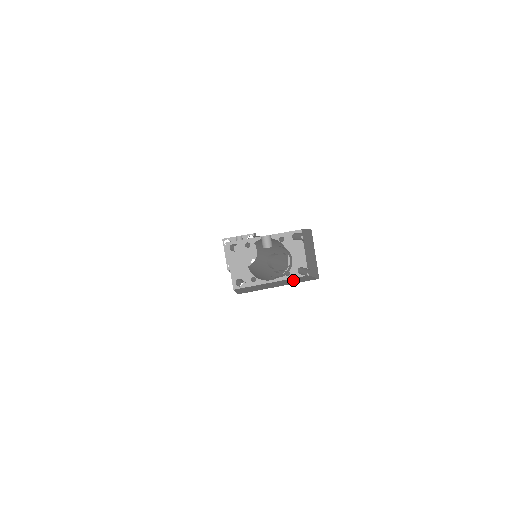
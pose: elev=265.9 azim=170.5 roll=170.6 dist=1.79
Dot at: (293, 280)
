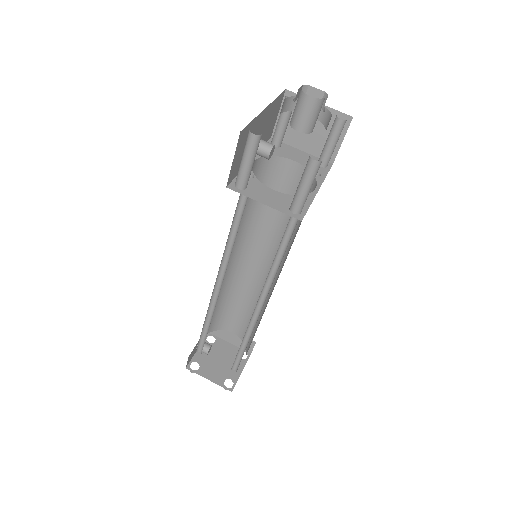
Dot at: occluded
